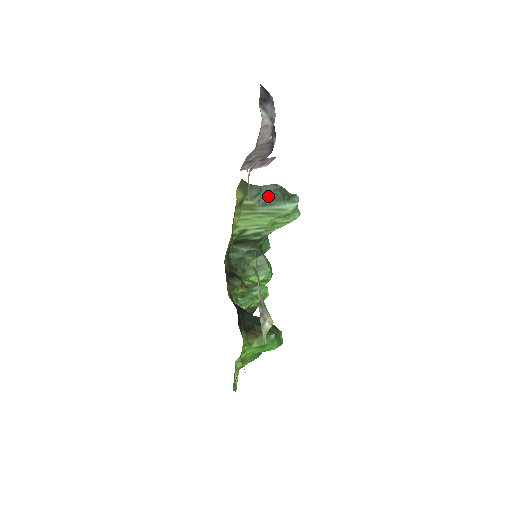
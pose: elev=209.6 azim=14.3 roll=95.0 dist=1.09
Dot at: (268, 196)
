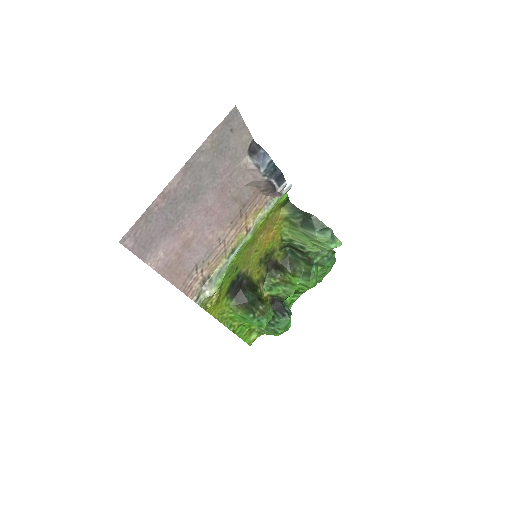
Dot at: (306, 221)
